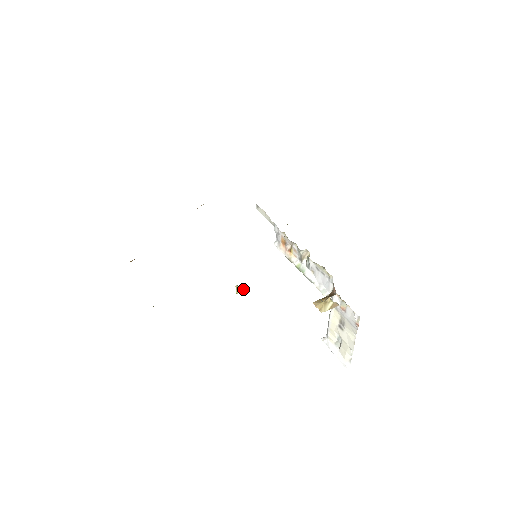
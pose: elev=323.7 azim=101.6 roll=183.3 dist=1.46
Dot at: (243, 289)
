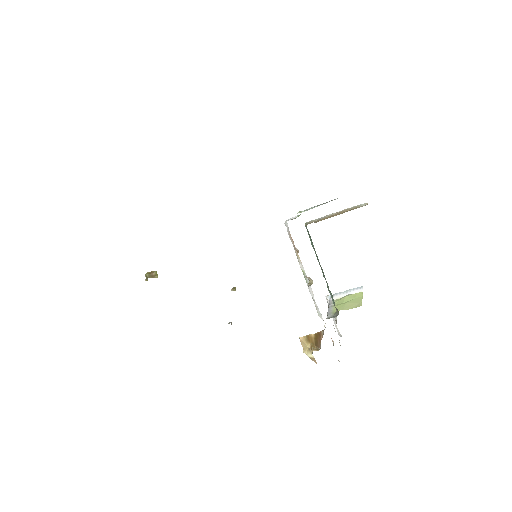
Dot at: occluded
